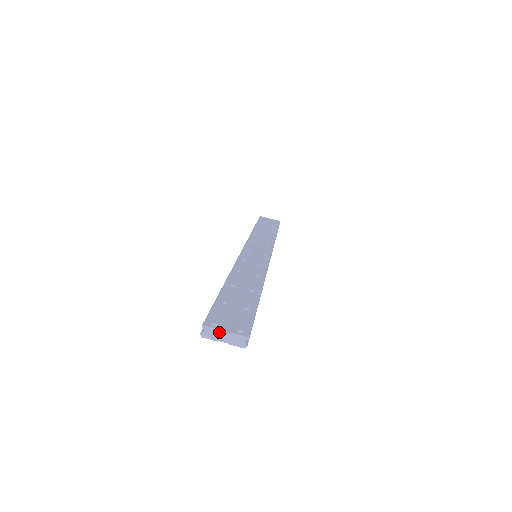
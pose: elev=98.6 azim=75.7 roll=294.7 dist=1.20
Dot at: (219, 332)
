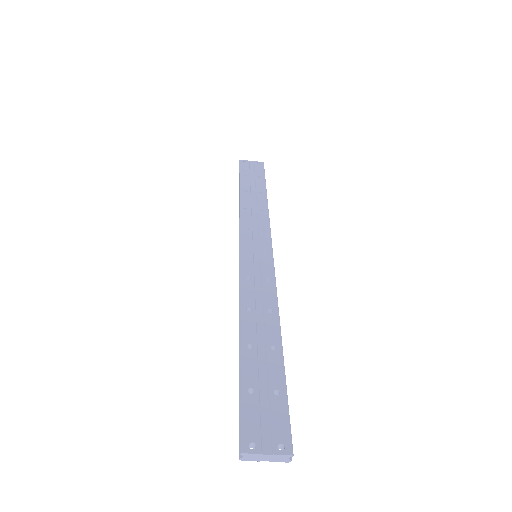
Dot at: (260, 455)
